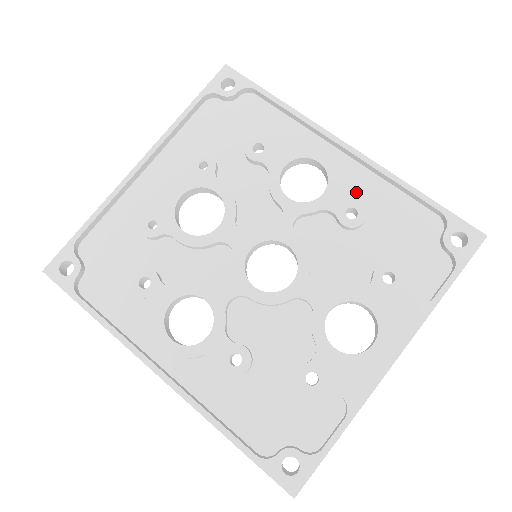
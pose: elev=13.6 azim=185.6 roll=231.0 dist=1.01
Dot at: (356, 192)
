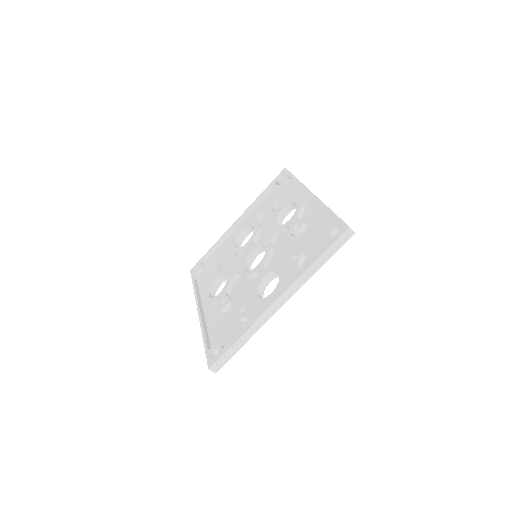
Dot at: (308, 217)
